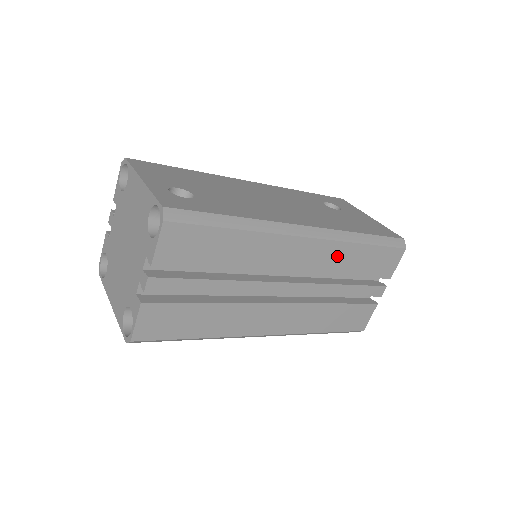
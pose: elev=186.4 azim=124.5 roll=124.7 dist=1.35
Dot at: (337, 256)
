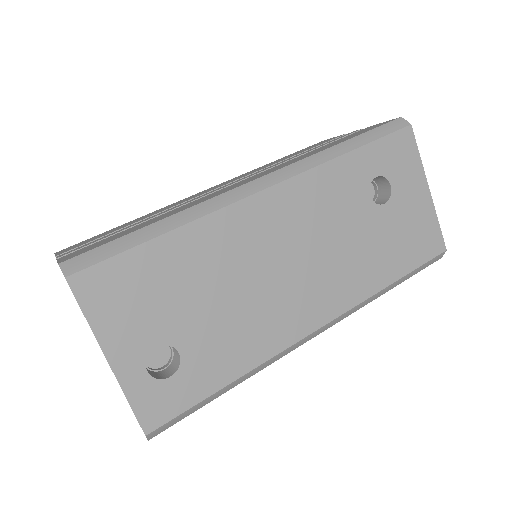
Dot at: occluded
